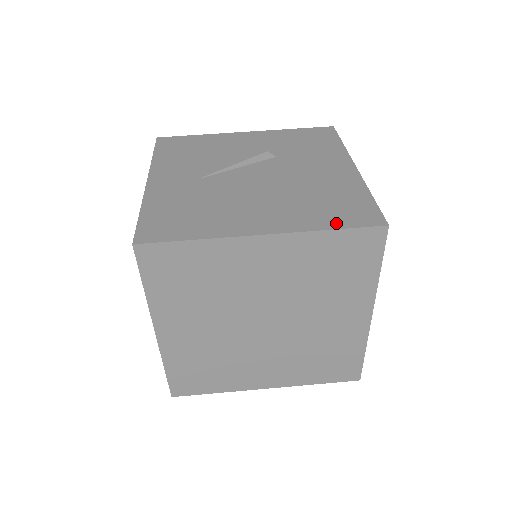
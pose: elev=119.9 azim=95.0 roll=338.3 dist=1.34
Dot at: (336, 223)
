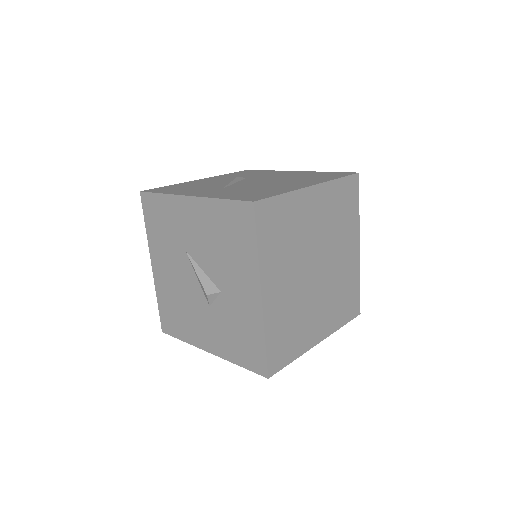
Dot at: (336, 177)
